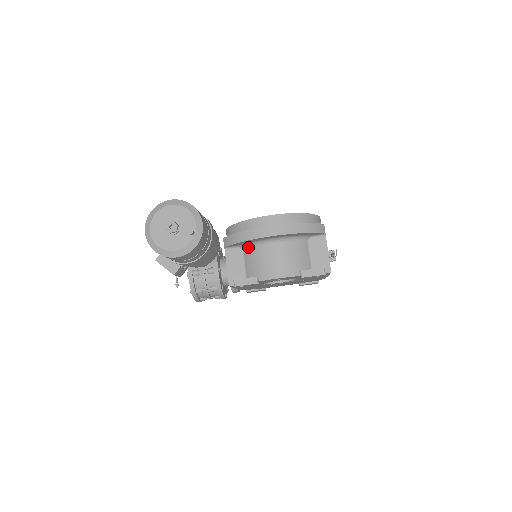
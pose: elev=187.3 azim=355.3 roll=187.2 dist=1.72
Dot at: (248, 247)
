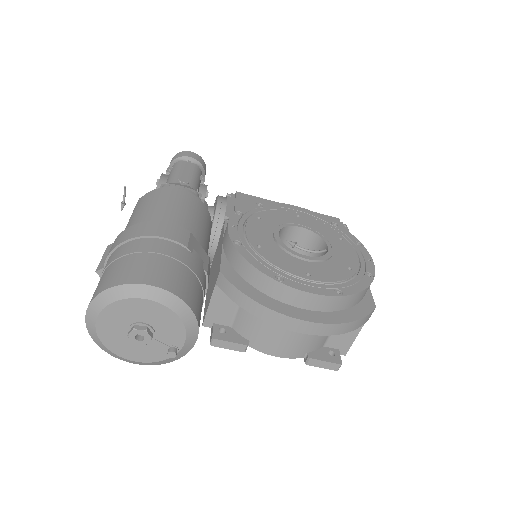
Dot at: occluded
